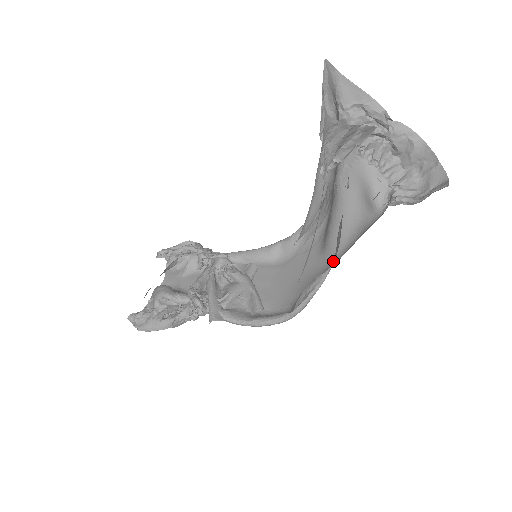
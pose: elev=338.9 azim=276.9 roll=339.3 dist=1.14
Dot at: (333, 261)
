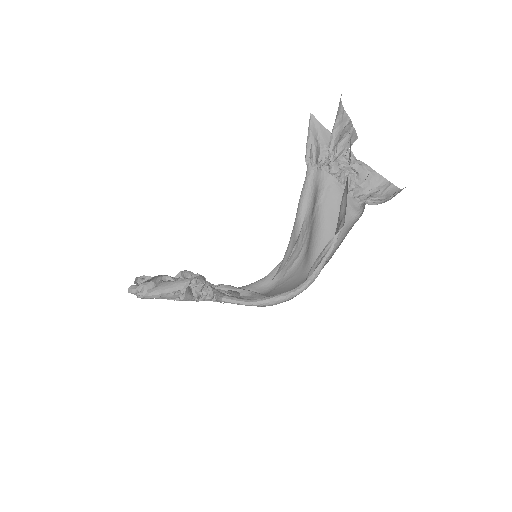
Dot at: occluded
